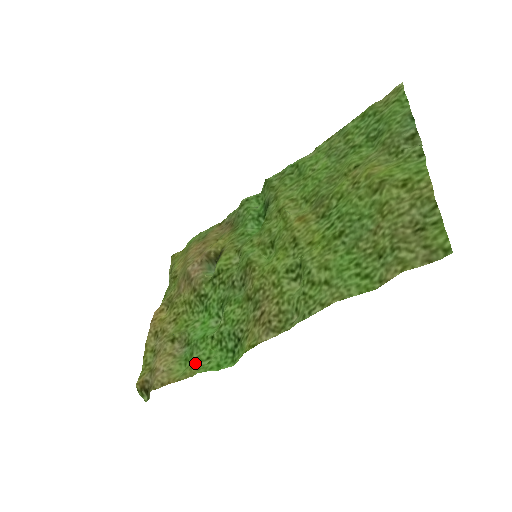
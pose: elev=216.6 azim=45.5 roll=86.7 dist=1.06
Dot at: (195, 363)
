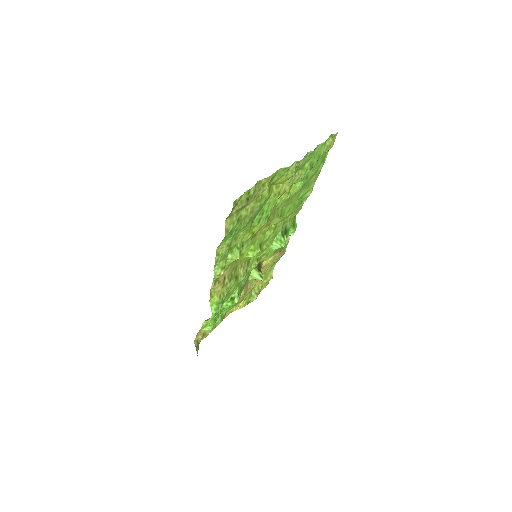
Dot at: (209, 321)
